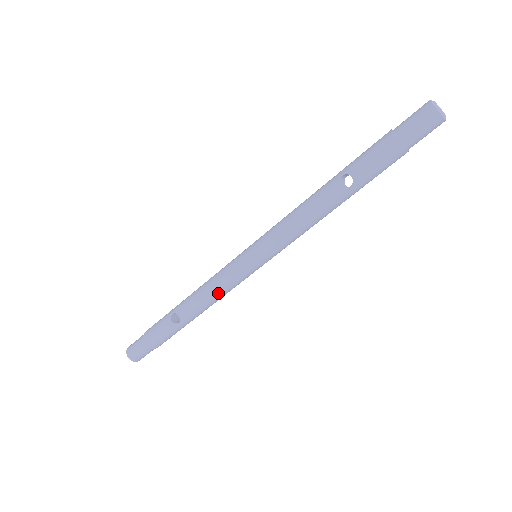
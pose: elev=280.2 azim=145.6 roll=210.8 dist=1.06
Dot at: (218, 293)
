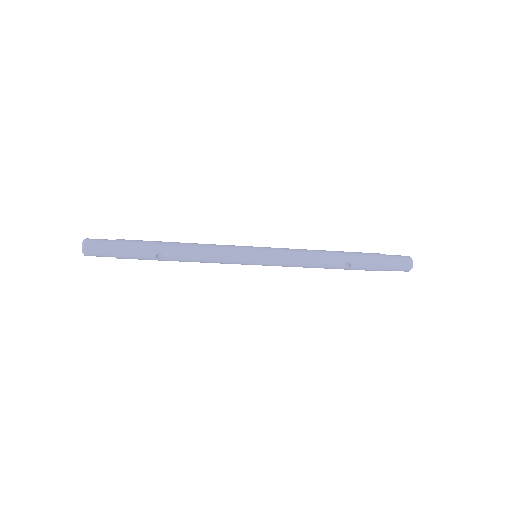
Dot at: occluded
